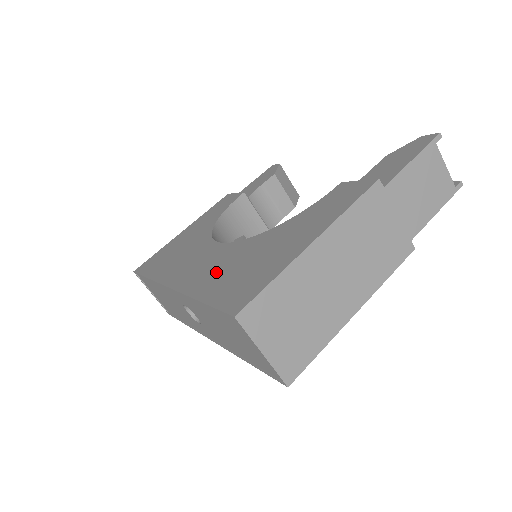
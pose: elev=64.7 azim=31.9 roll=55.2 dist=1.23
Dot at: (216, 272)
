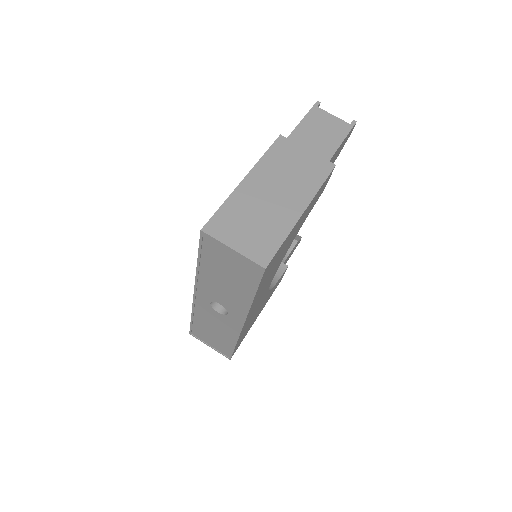
Dot at: occluded
